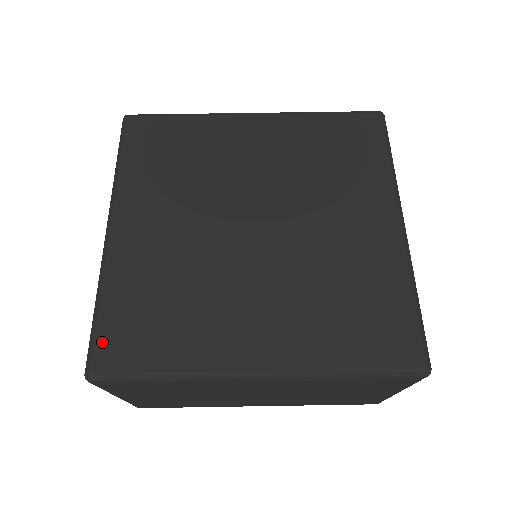
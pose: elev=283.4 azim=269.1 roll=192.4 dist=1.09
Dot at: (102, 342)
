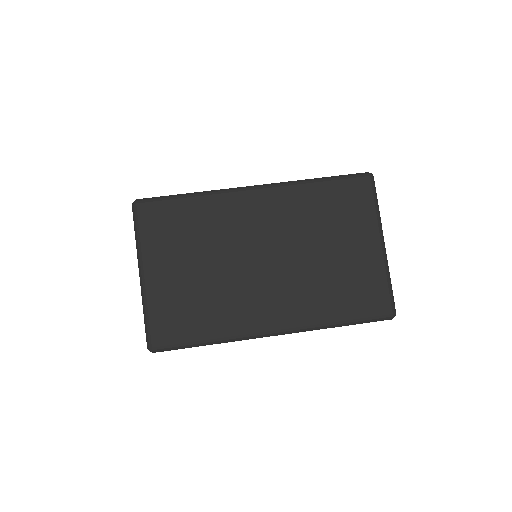
Dot at: occluded
